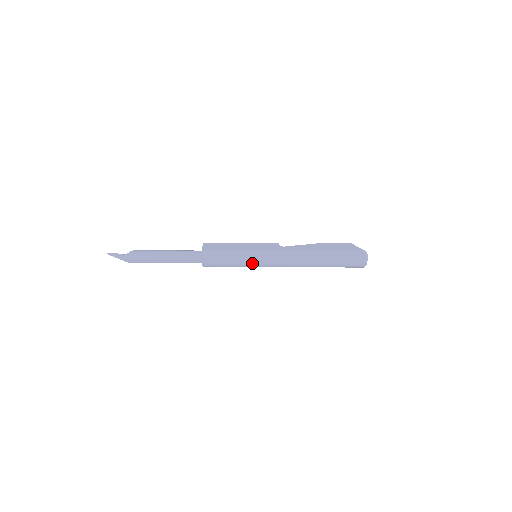
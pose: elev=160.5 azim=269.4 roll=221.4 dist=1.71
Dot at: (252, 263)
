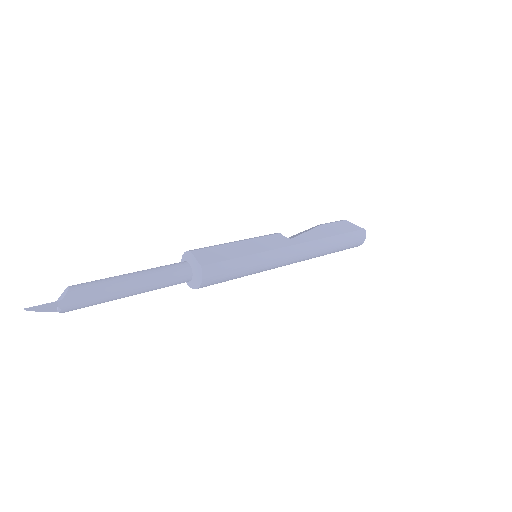
Dot at: (261, 270)
